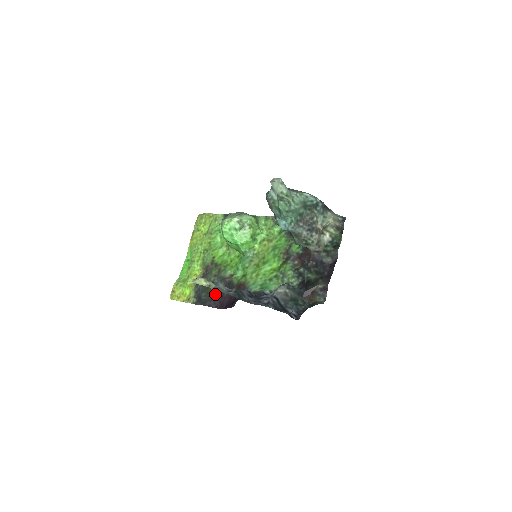
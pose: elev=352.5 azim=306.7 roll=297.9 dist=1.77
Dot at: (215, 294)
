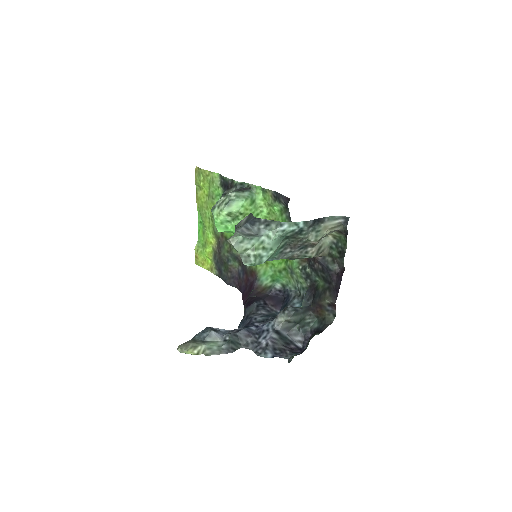
Dot at: (232, 272)
